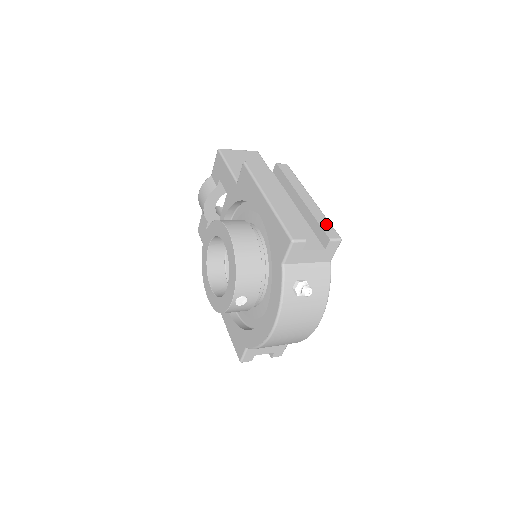
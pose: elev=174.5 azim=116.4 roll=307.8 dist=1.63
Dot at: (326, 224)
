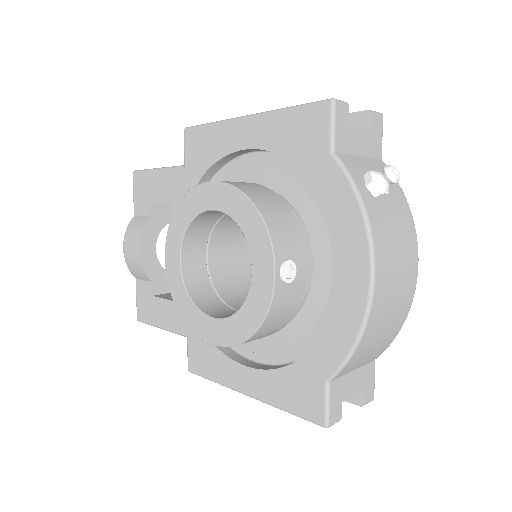
Dot at: occluded
